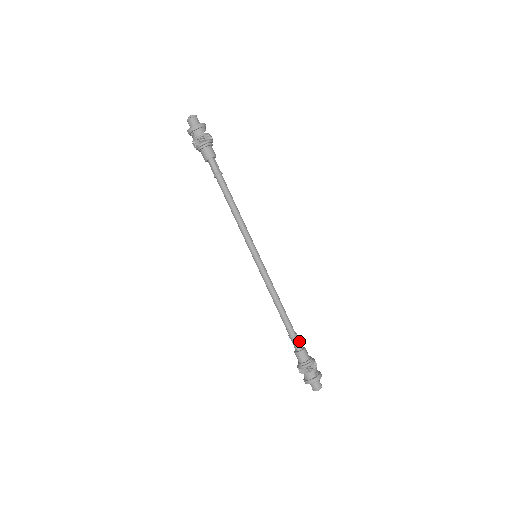
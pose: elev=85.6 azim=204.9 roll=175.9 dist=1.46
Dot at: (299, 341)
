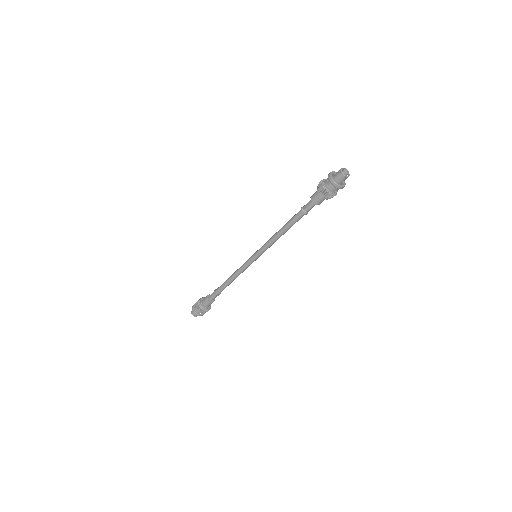
Dot at: occluded
